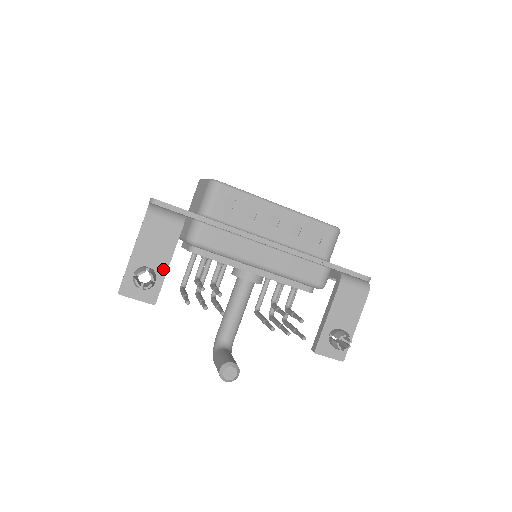
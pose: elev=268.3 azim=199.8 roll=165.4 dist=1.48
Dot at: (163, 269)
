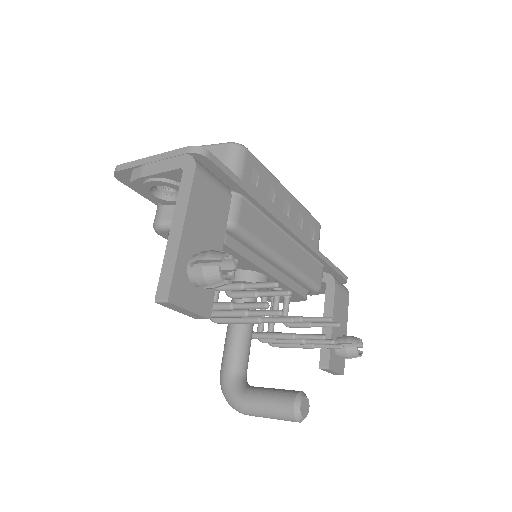
Dot at: occluded
